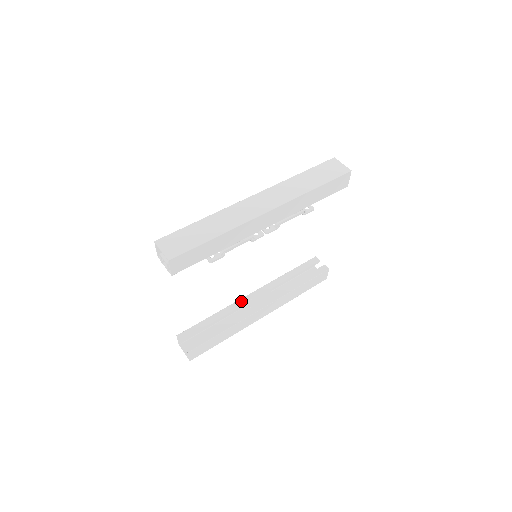
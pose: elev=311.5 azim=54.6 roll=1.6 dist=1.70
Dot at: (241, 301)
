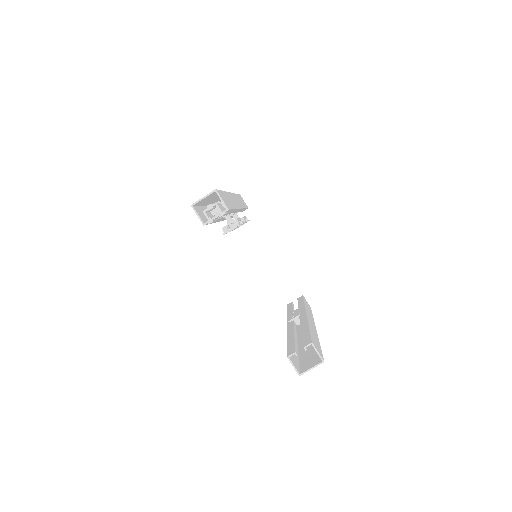
Dot at: (289, 328)
